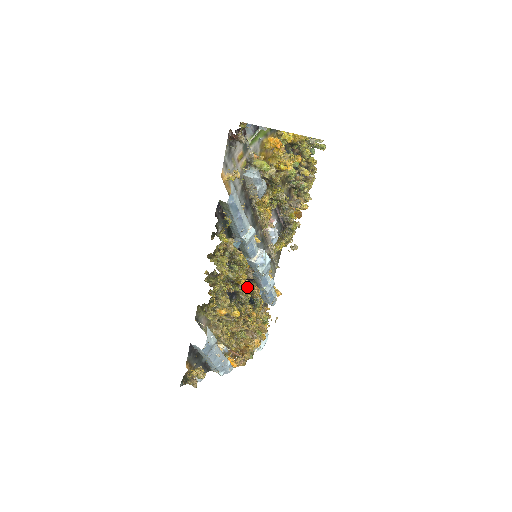
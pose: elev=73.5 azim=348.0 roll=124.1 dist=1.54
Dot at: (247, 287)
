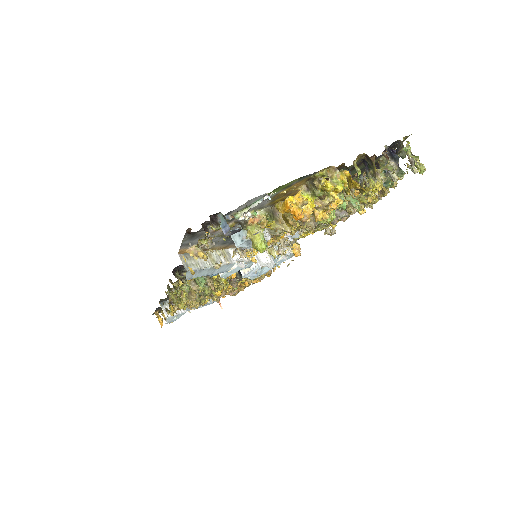
Dot at: occluded
